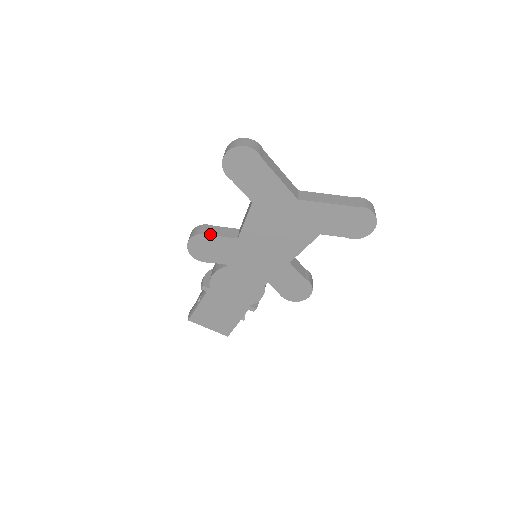
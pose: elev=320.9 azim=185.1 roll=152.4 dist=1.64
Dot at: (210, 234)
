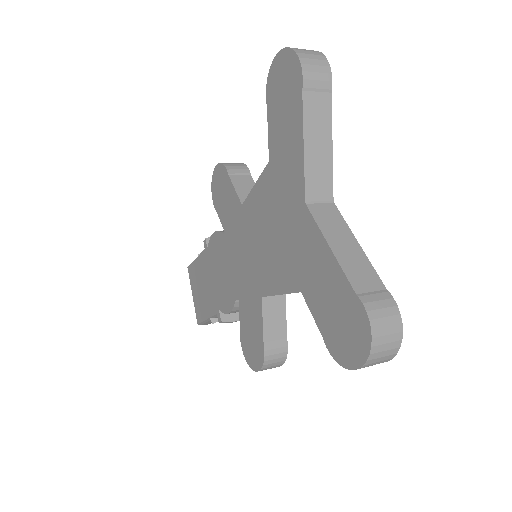
Dot at: (231, 174)
